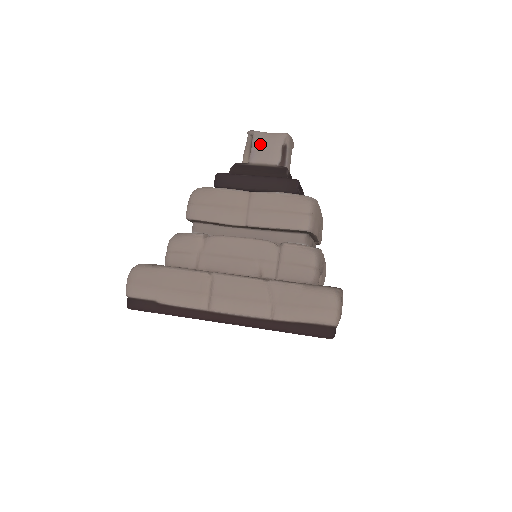
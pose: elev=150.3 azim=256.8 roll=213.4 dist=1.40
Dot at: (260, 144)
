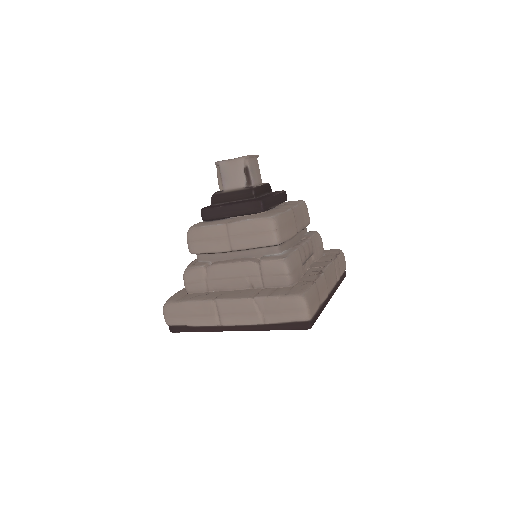
Dot at: (226, 173)
